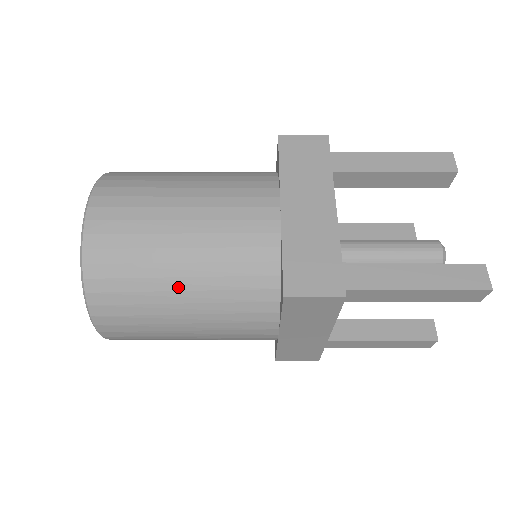
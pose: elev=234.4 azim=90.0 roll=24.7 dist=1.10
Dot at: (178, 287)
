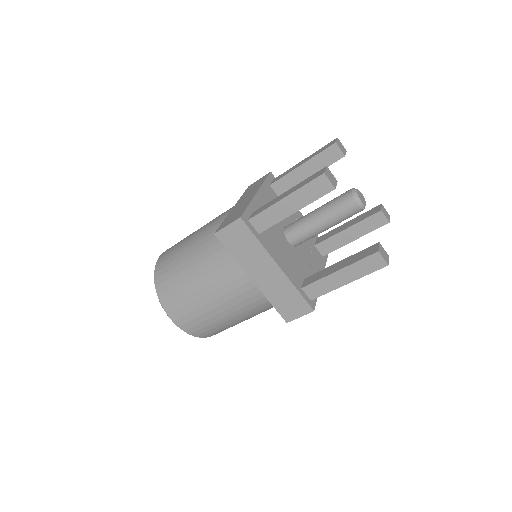
Dot at: (239, 321)
